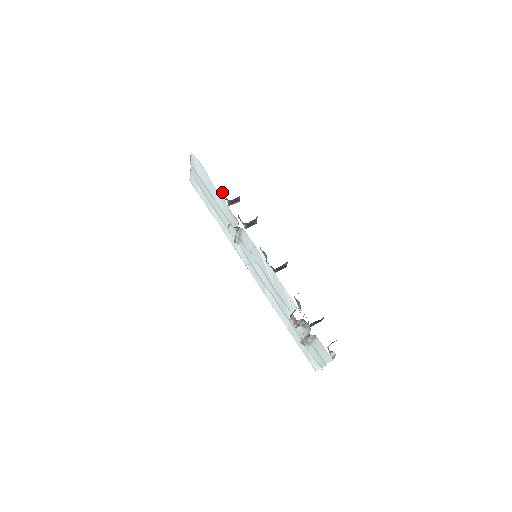
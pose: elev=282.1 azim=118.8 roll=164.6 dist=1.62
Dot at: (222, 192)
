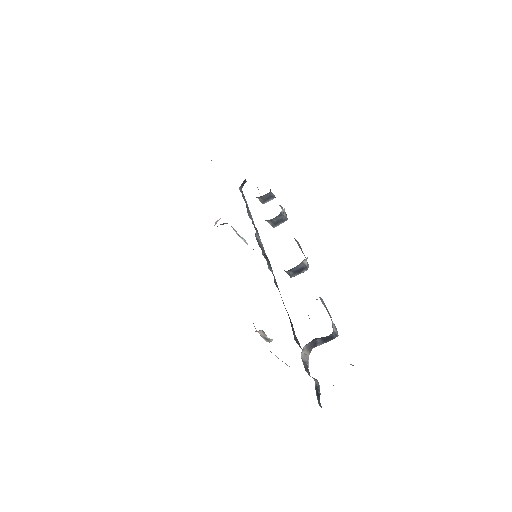
Dot at: occluded
